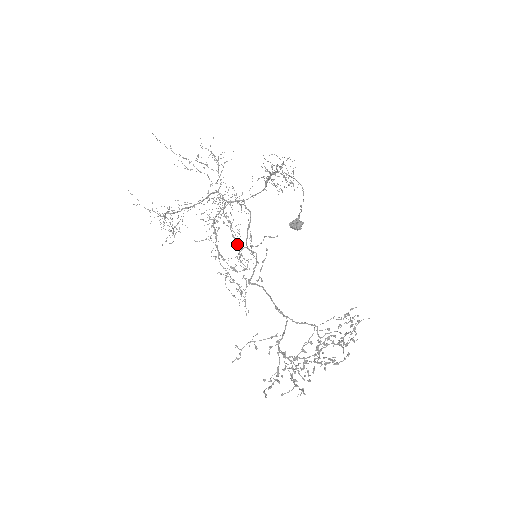
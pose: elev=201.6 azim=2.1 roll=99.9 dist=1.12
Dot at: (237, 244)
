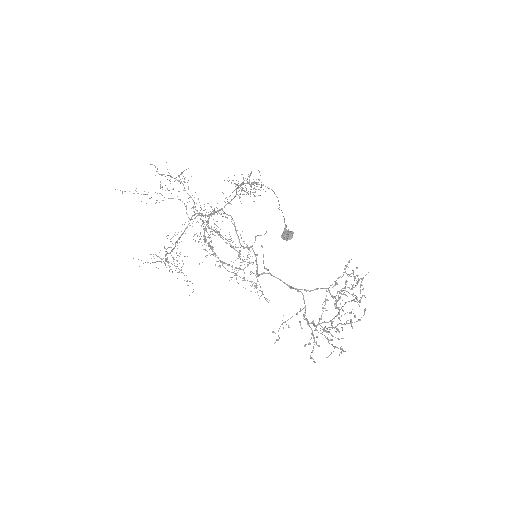
Dot at: (233, 248)
